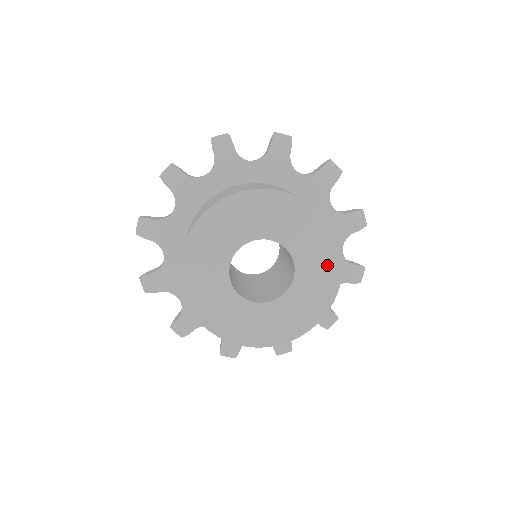
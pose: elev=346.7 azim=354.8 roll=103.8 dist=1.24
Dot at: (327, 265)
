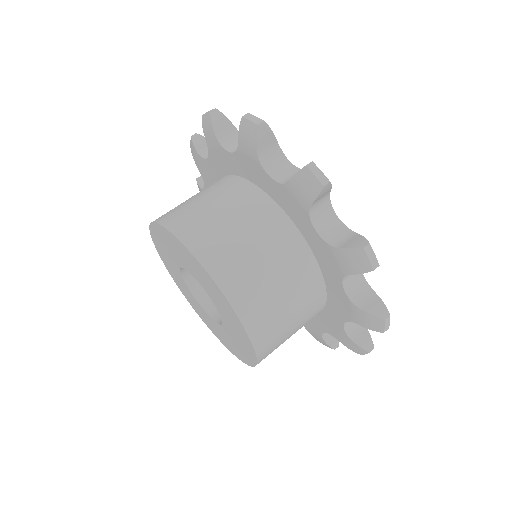
Dot at: (236, 324)
